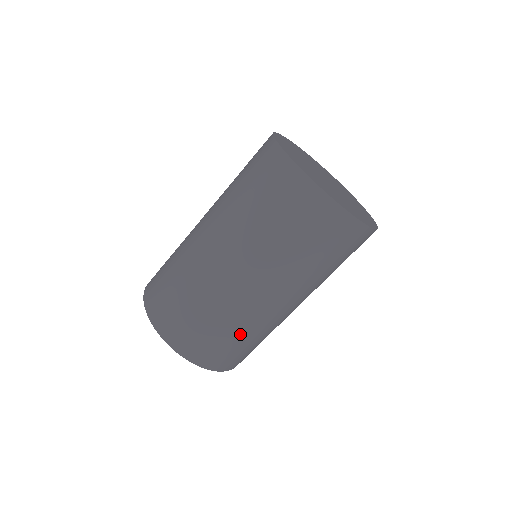
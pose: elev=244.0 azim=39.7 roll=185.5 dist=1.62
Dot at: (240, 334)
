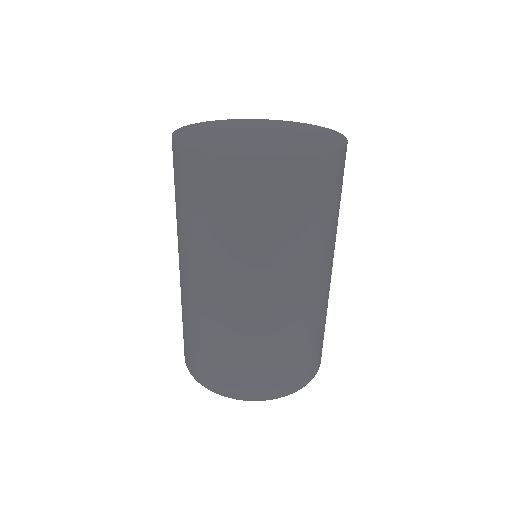
Dot at: (214, 342)
